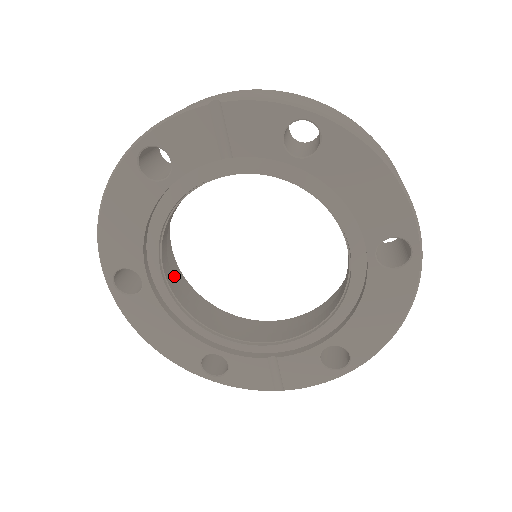
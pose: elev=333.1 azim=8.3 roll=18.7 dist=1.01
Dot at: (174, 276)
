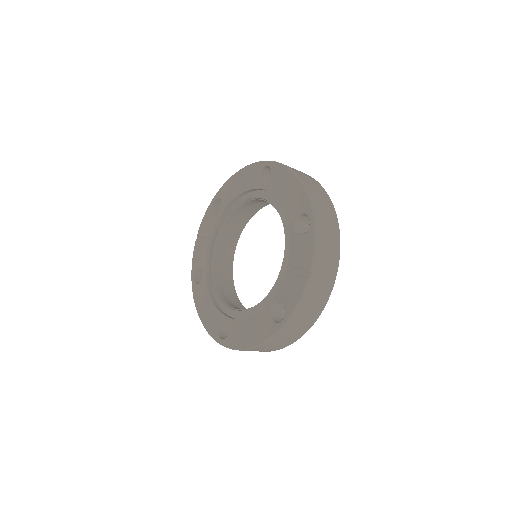
Dot at: occluded
